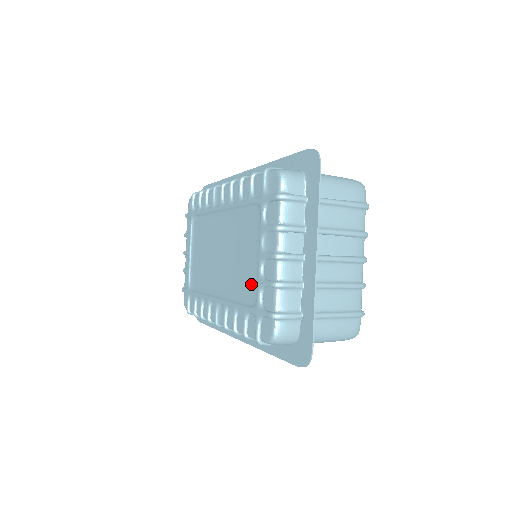
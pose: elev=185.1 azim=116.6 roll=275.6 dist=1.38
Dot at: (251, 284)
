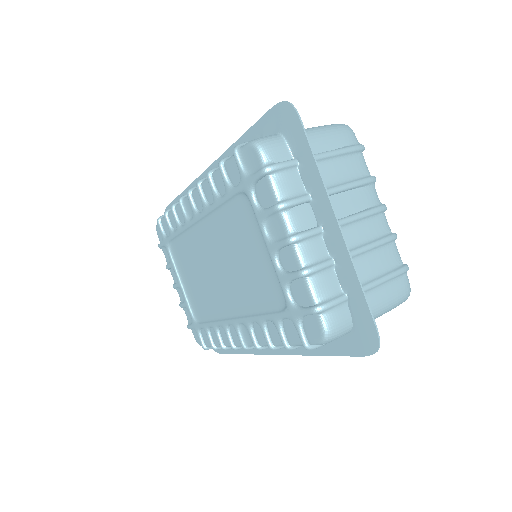
Dot at: (270, 286)
